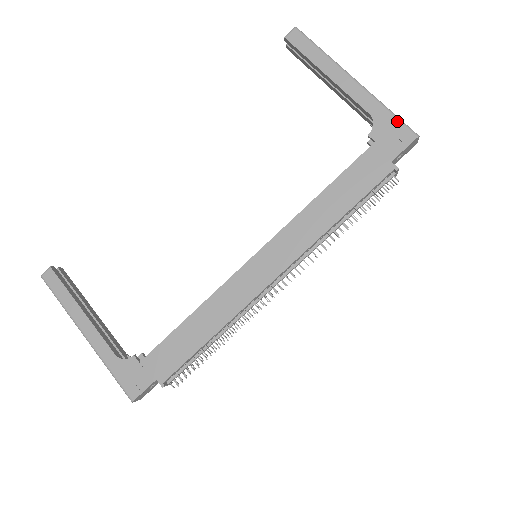
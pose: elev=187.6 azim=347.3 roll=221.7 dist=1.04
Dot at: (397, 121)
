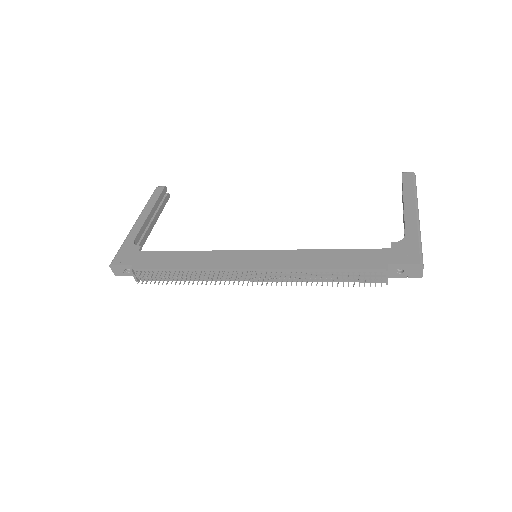
Dot at: (418, 248)
